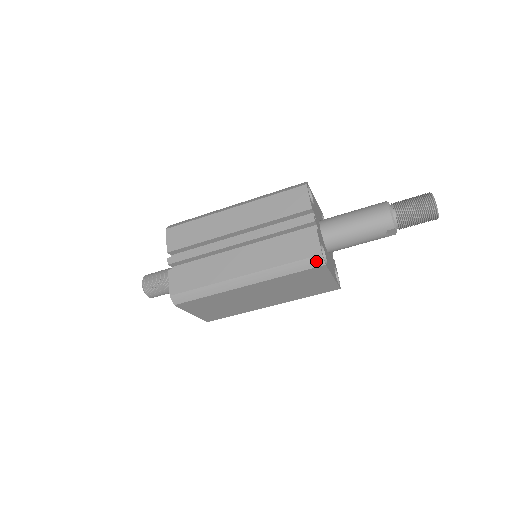
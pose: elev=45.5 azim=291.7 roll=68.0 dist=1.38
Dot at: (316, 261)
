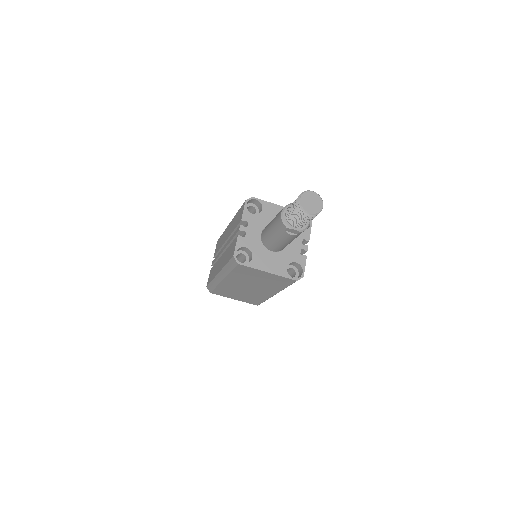
Dot at: (234, 261)
